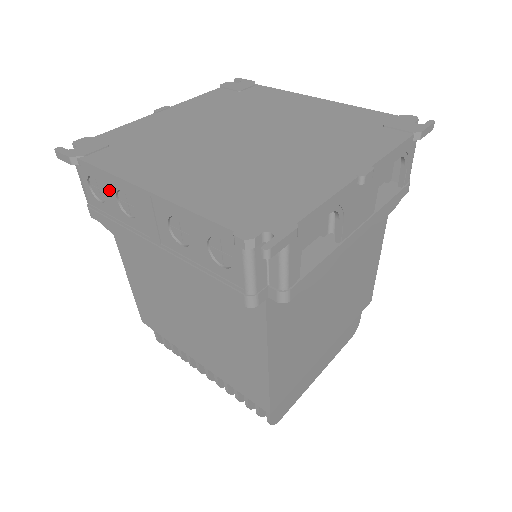
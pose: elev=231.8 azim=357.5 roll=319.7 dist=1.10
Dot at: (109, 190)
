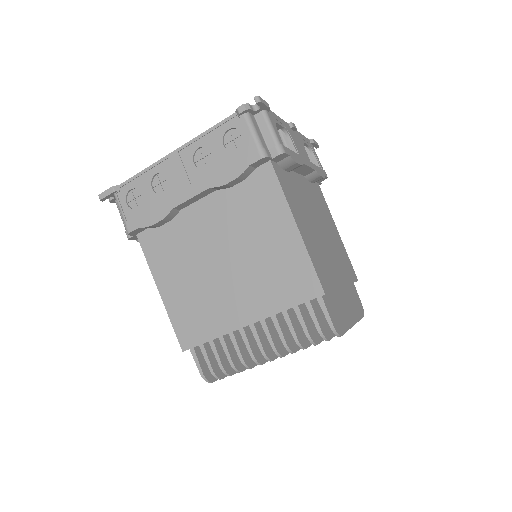
Dot at: (145, 186)
